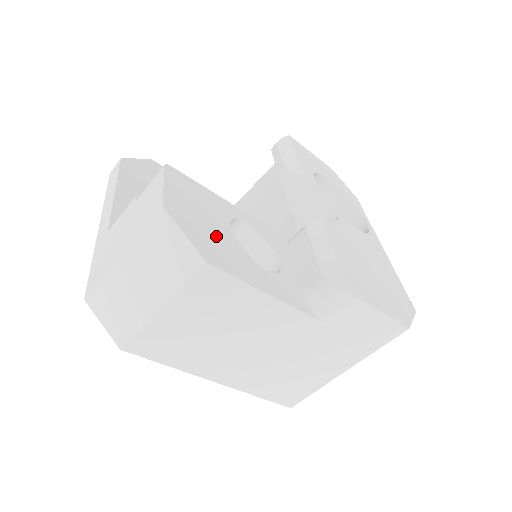
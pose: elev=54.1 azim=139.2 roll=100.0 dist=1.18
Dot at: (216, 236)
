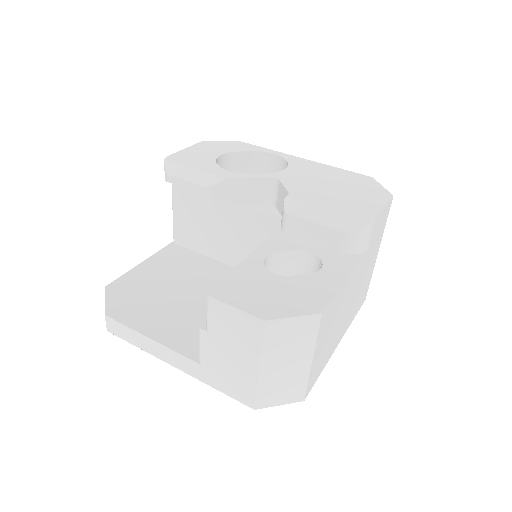
Dot at: (290, 292)
